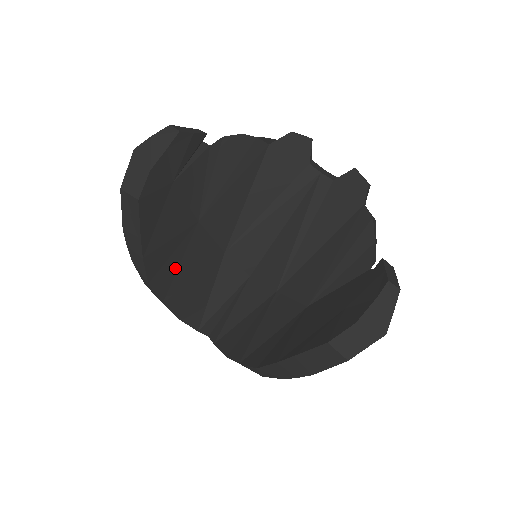
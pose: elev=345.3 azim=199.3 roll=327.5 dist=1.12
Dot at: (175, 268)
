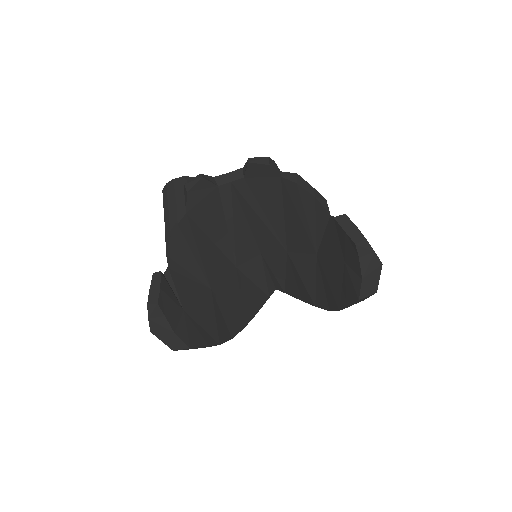
Dot at: (230, 314)
